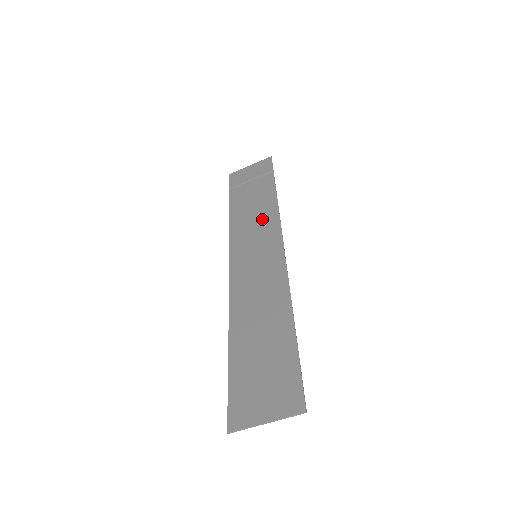
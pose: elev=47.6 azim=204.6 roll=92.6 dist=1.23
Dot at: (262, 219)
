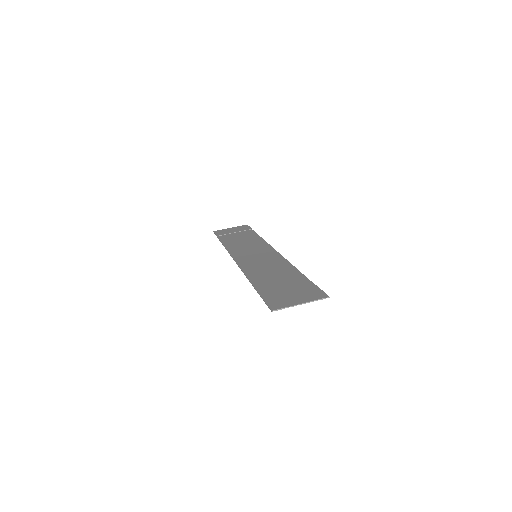
Dot at: (253, 244)
